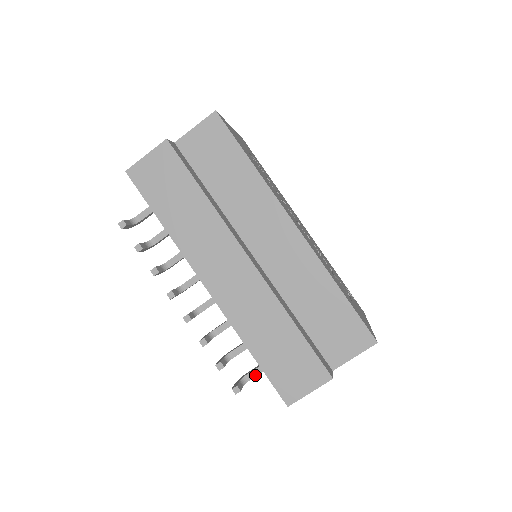
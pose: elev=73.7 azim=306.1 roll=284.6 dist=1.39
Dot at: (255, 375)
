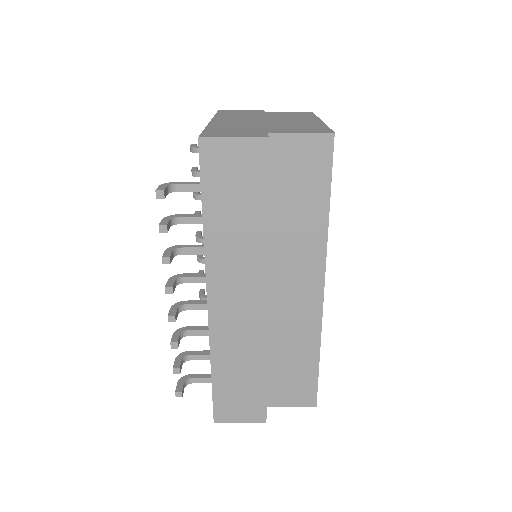
Dot at: (200, 382)
